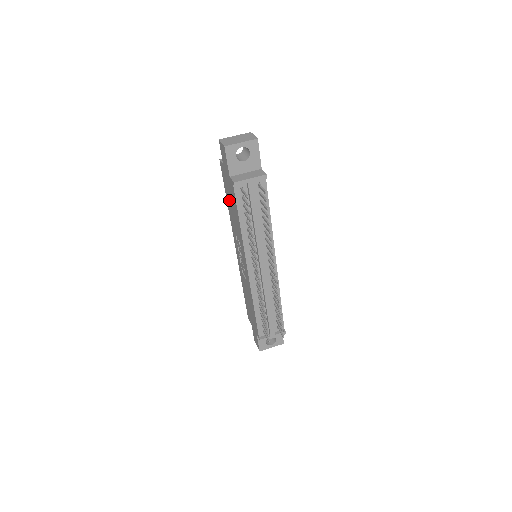
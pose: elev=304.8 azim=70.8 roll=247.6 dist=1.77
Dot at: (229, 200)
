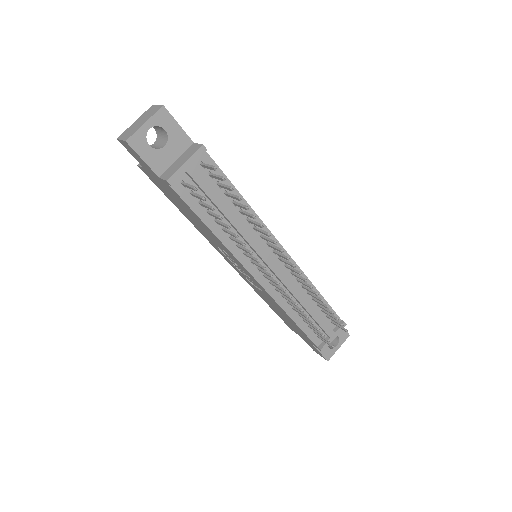
Dot at: (180, 208)
